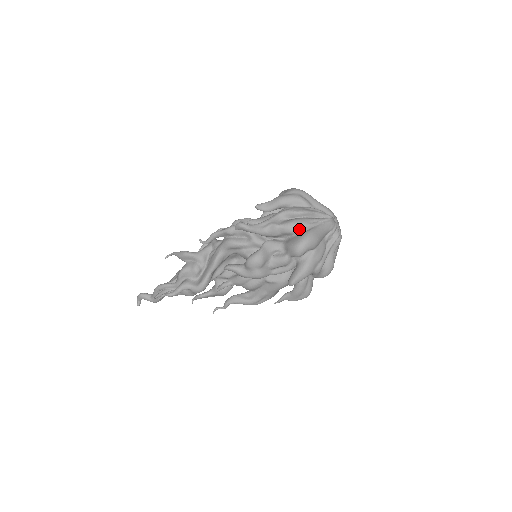
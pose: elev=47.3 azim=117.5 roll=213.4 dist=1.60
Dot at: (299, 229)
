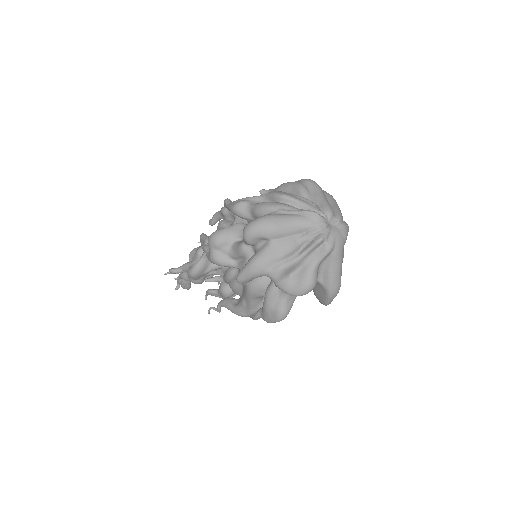
Dot at: (265, 212)
